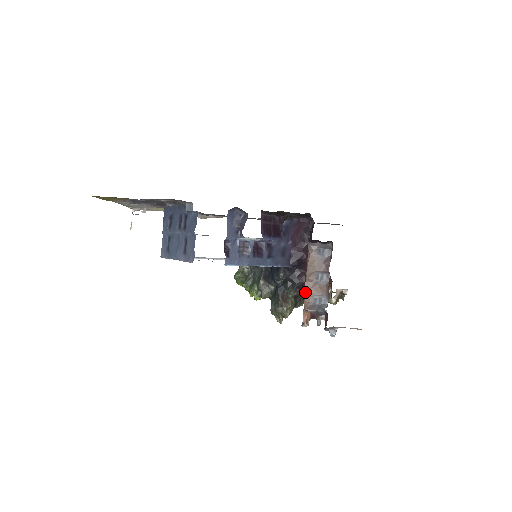
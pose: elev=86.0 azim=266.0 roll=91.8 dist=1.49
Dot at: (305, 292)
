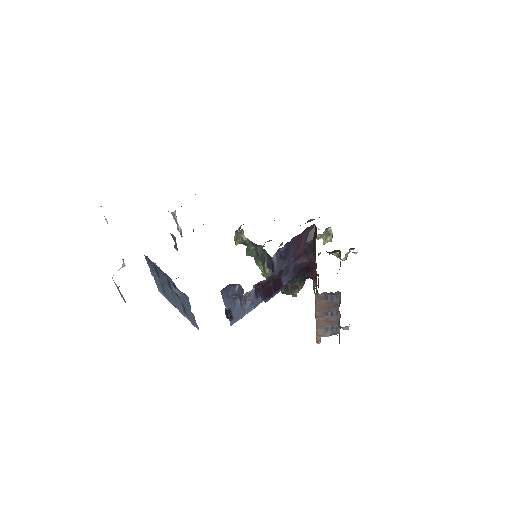
Dot at: (316, 324)
